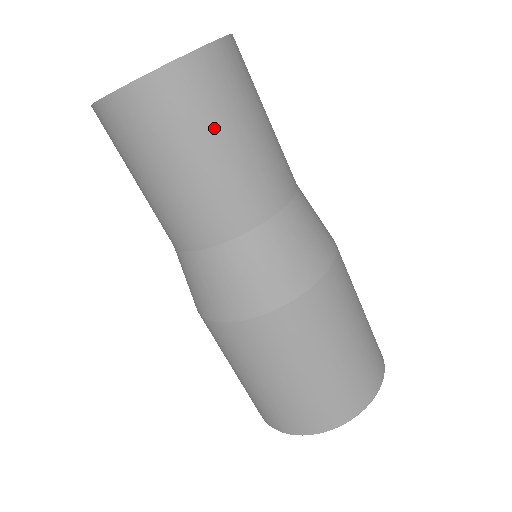
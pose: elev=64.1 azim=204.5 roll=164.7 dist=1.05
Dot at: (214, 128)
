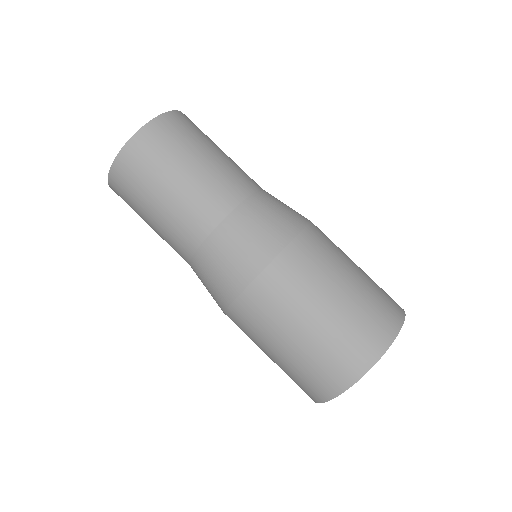
Dot at: (149, 189)
